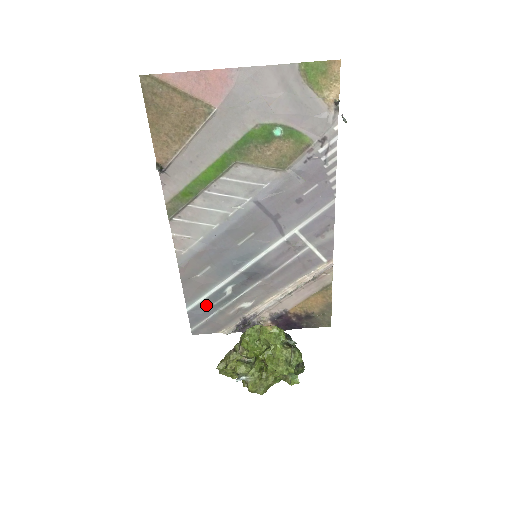
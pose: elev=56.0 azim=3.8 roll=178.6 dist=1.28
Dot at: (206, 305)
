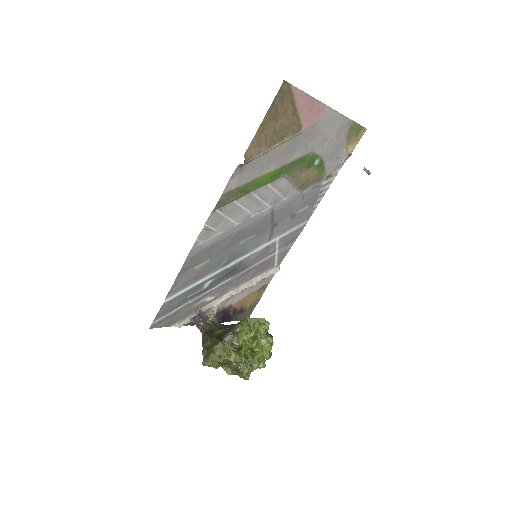
Dot at: (182, 297)
